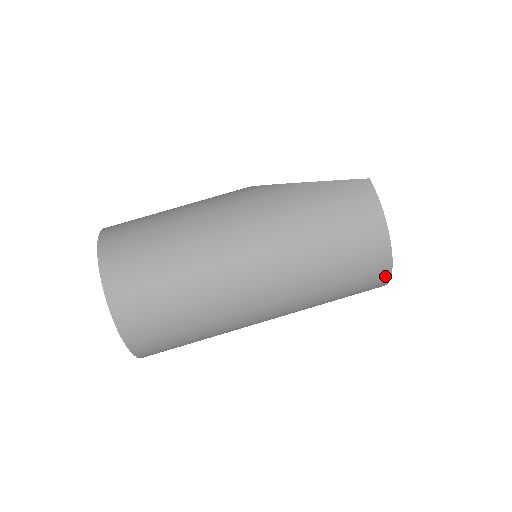
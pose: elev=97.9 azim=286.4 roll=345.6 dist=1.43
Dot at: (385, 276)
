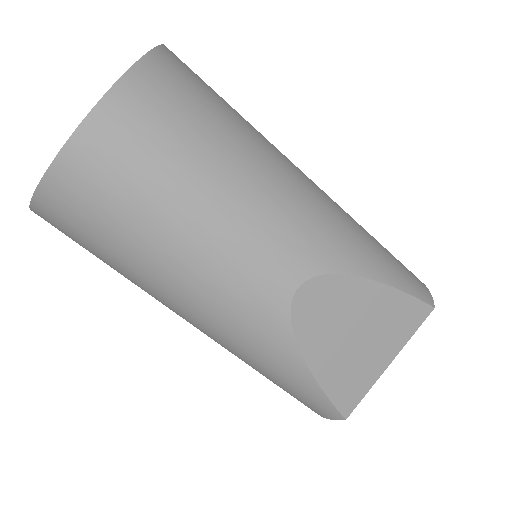
Dot at: occluded
